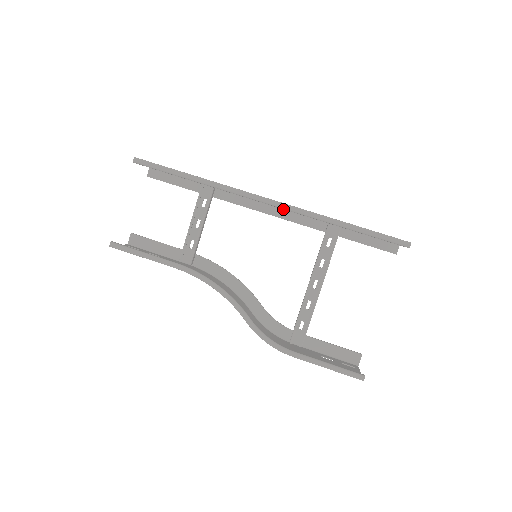
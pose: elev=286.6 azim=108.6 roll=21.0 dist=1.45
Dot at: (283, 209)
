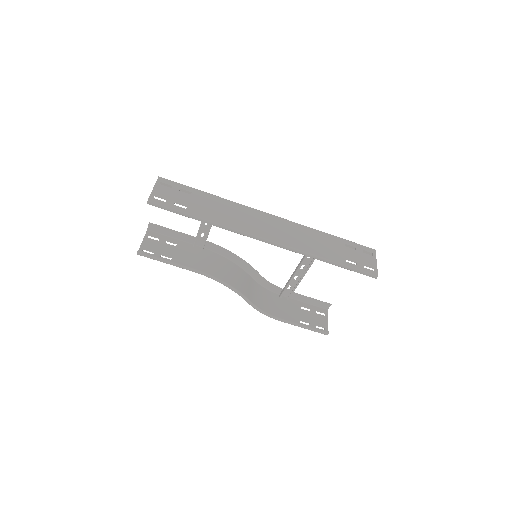
Dot at: occluded
